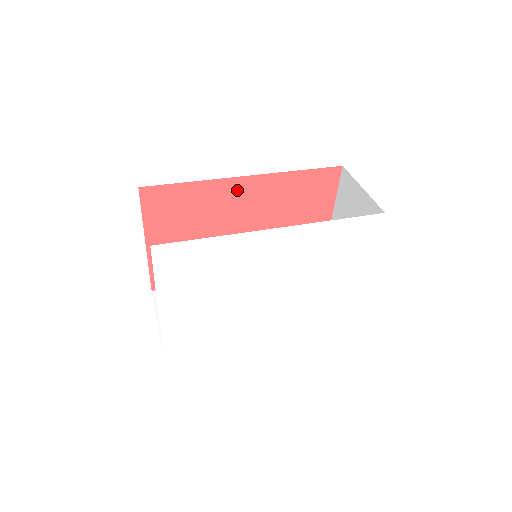
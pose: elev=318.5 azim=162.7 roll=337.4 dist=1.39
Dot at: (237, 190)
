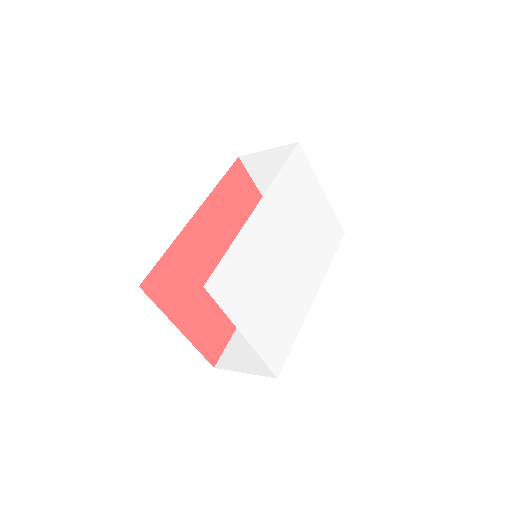
Dot at: (198, 230)
